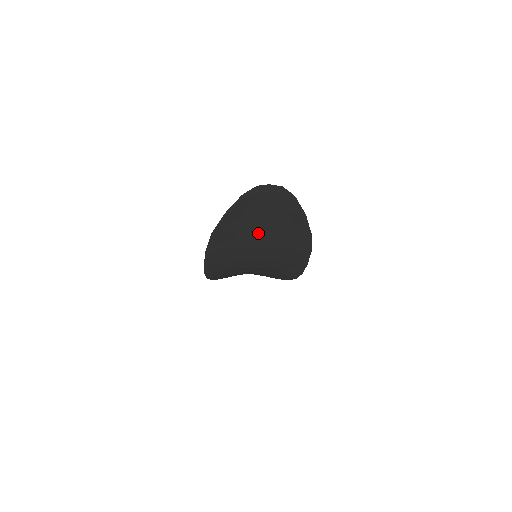
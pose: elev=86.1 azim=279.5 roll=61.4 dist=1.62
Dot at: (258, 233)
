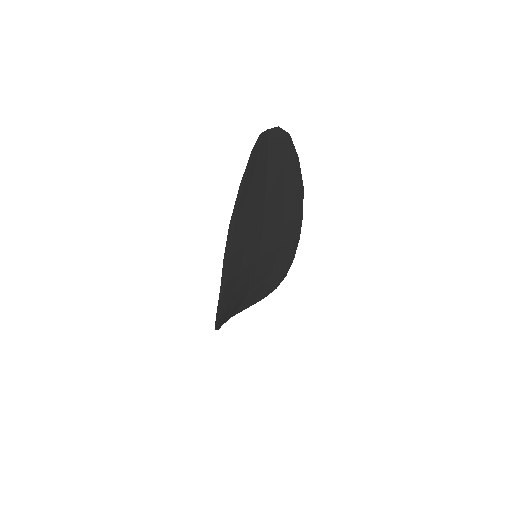
Dot at: (262, 209)
